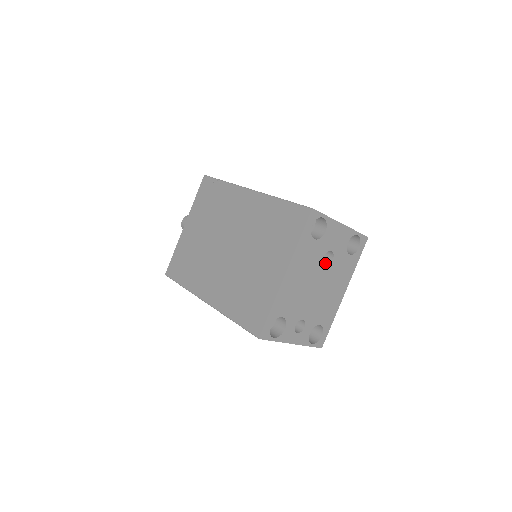
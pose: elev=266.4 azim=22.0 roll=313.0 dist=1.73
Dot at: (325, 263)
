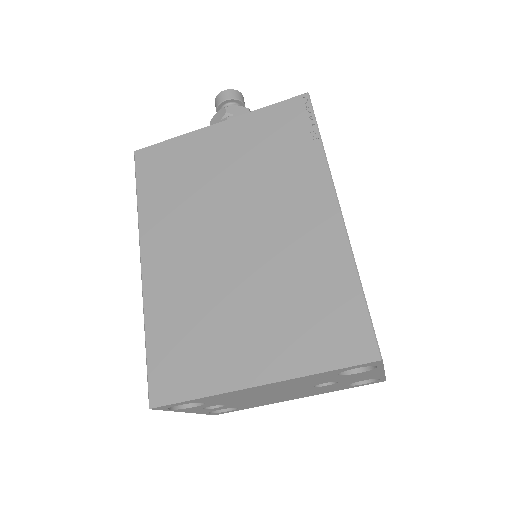
Dot at: occluded
